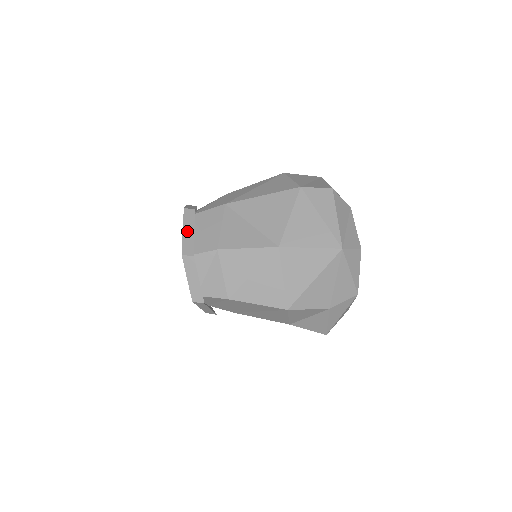
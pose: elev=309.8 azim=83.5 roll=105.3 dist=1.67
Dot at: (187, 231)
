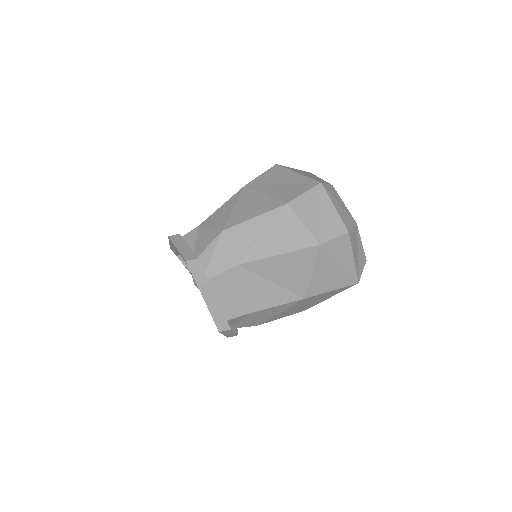
Dot at: (213, 308)
